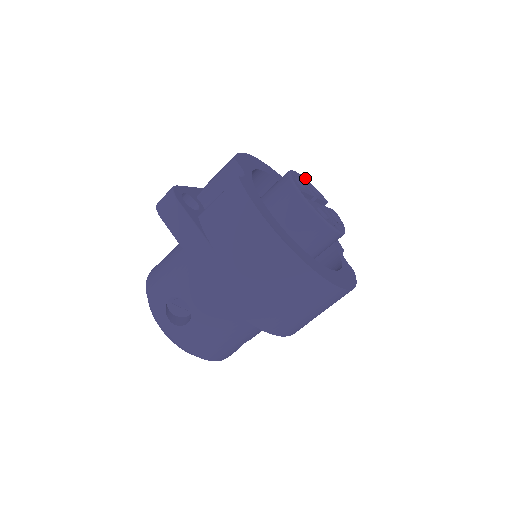
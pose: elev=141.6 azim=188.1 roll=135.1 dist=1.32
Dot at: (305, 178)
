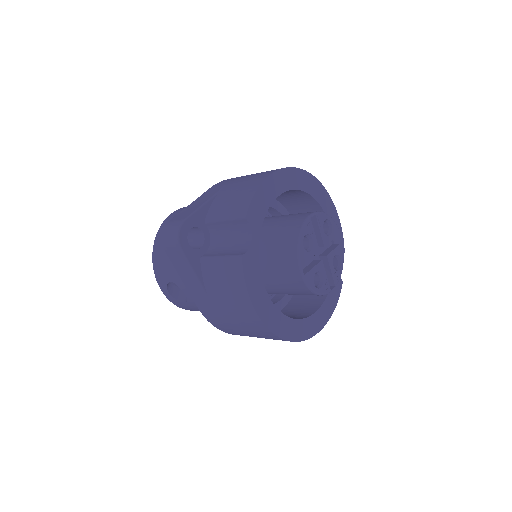
Dot at: (322, 213)
